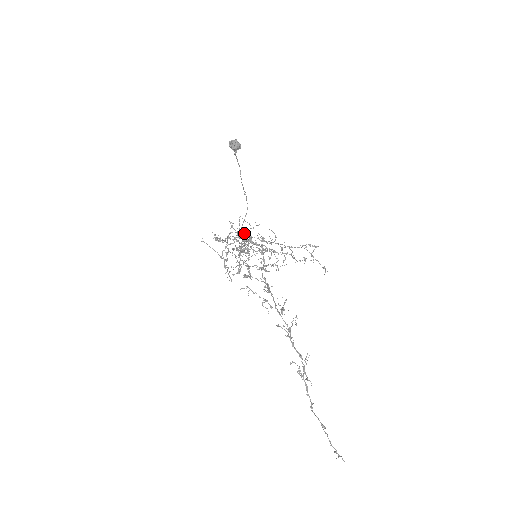
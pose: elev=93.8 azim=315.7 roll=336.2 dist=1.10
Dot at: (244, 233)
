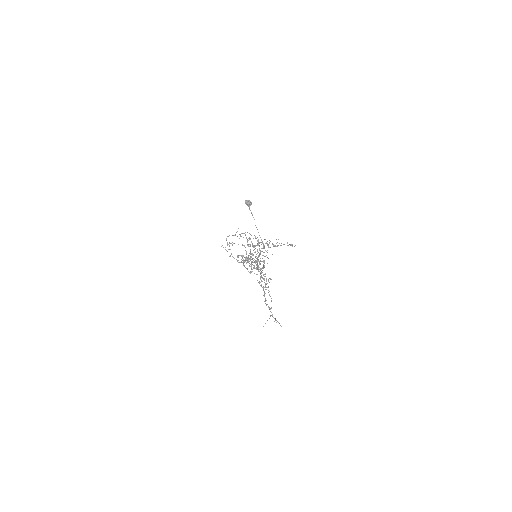
Dot at: (246, 238)
